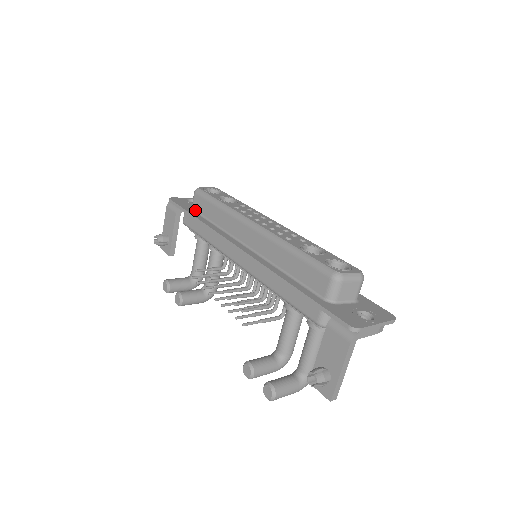
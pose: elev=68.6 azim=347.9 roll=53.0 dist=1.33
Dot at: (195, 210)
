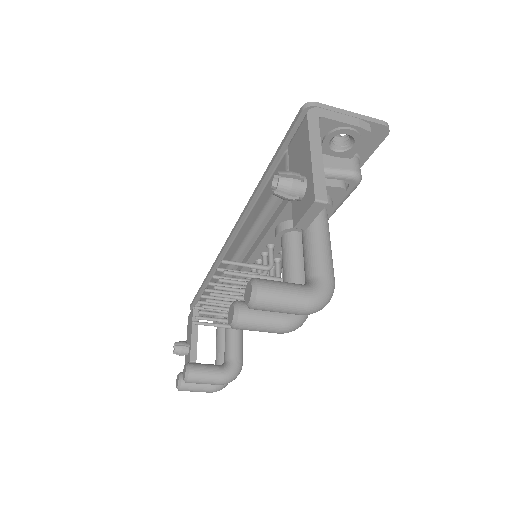
Dot at: occluded
